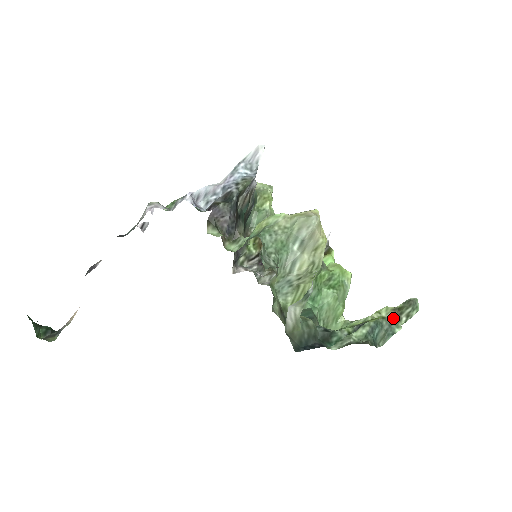
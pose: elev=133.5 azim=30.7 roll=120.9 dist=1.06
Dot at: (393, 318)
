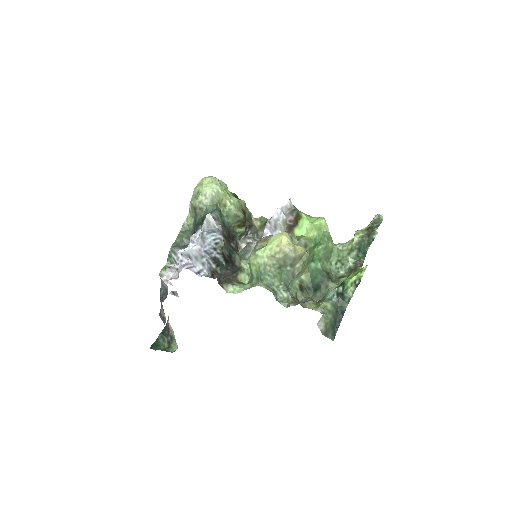
Dot at: (369, 234)
